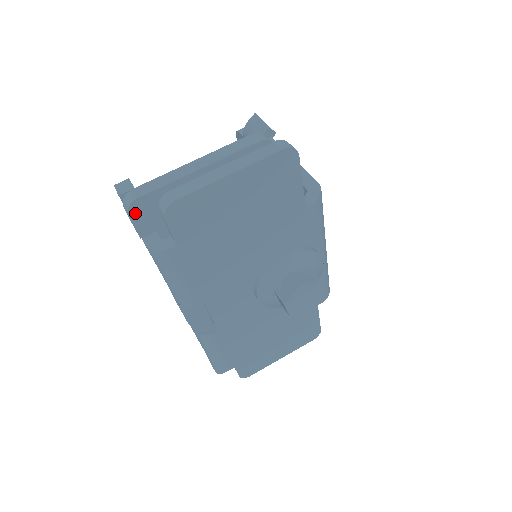
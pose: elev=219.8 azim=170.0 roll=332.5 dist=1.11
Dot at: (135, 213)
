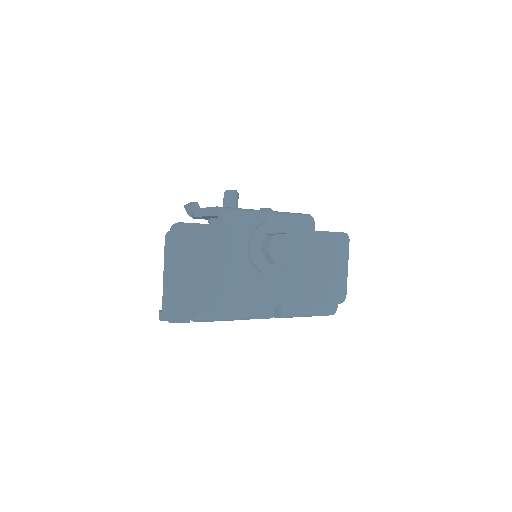
Dot at: (173, 319)
